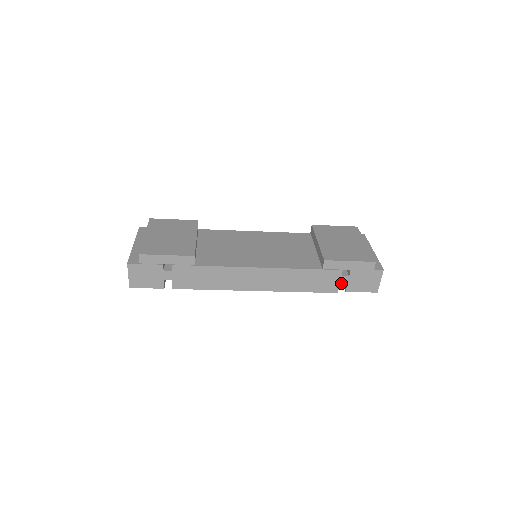
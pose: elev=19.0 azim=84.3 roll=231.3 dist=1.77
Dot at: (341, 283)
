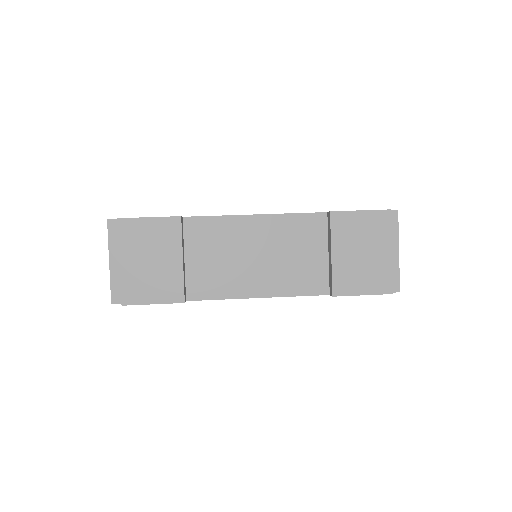
Dot at: occluded
